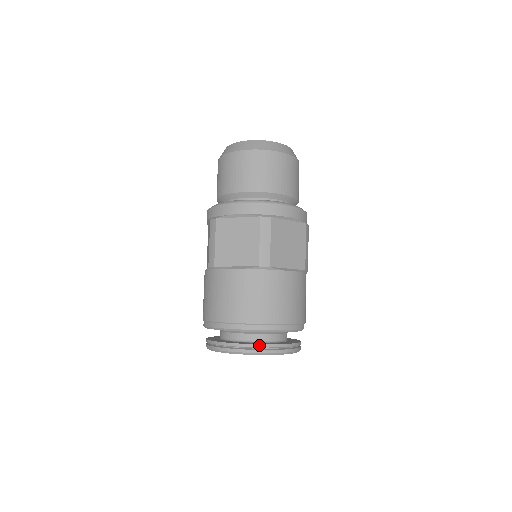
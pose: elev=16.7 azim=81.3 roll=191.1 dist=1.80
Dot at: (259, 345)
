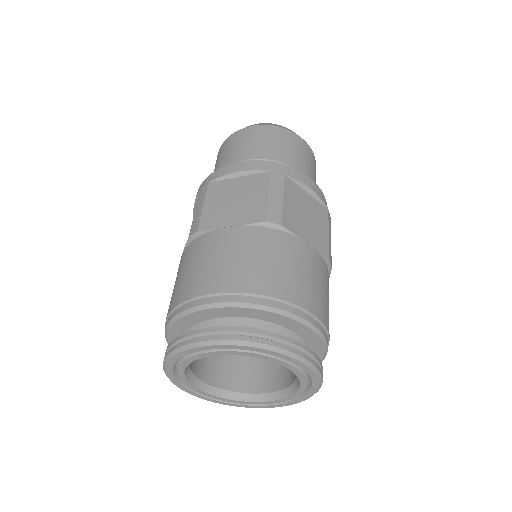
Dot at: (178, 338)
